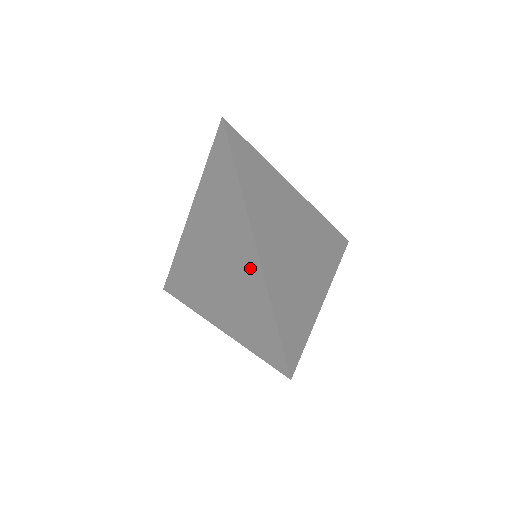
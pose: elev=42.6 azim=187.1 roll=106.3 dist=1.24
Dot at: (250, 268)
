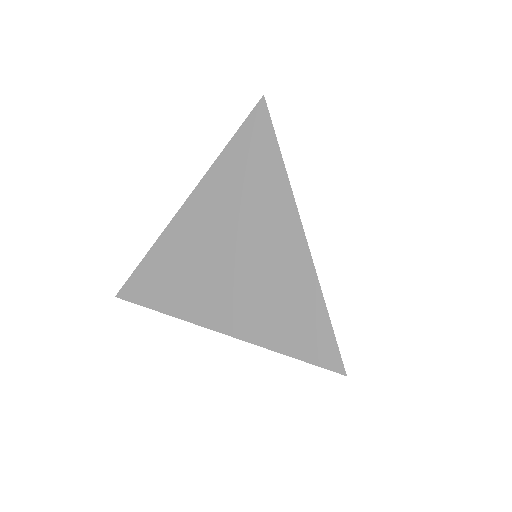
Dot at: (291, 256)
